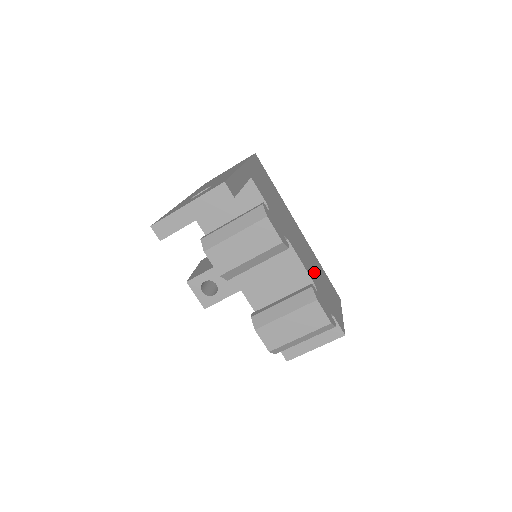
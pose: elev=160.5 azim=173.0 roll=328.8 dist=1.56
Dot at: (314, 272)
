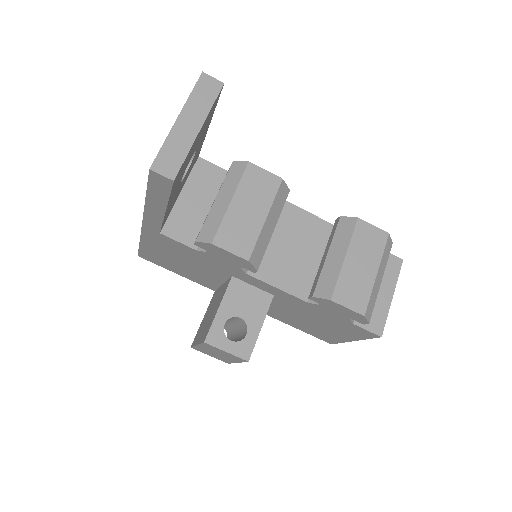
Dot at: occluded
